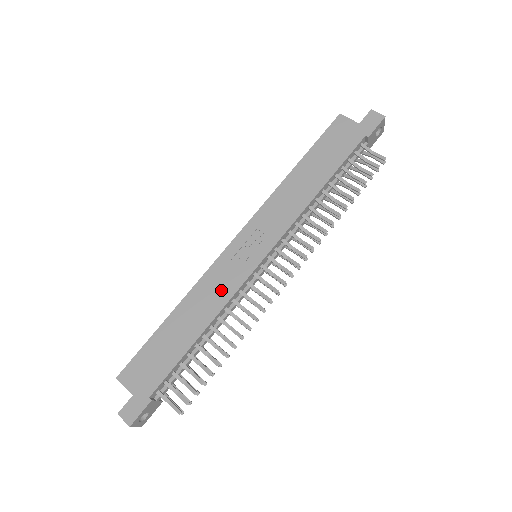
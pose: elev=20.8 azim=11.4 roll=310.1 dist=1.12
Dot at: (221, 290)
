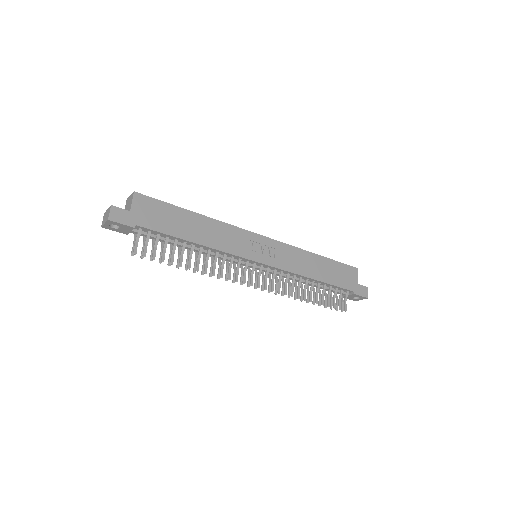
Dot at: (229, 243)
